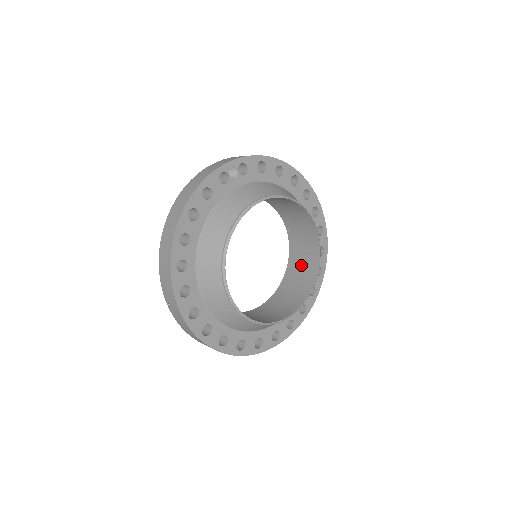
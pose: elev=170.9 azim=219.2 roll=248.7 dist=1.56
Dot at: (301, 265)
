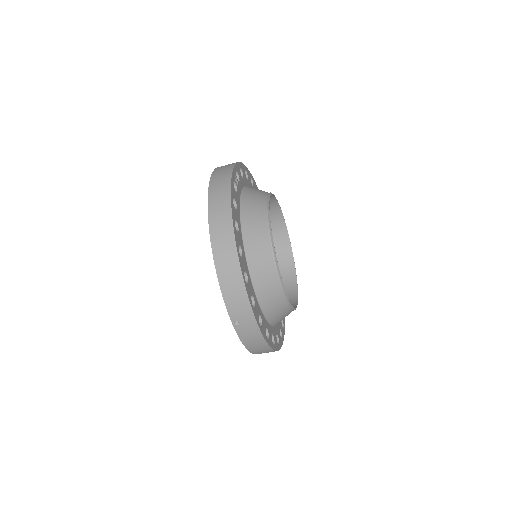
Dot at: occluded
